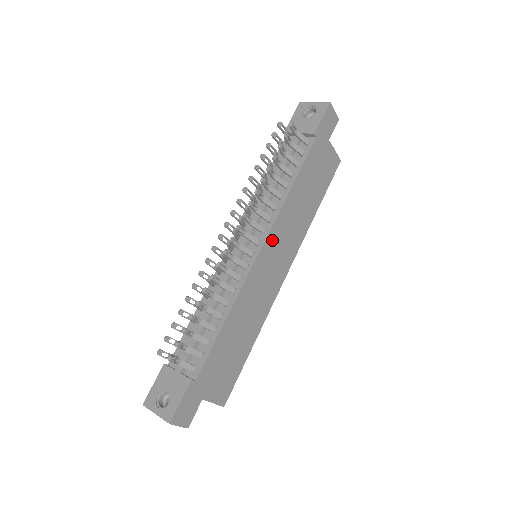
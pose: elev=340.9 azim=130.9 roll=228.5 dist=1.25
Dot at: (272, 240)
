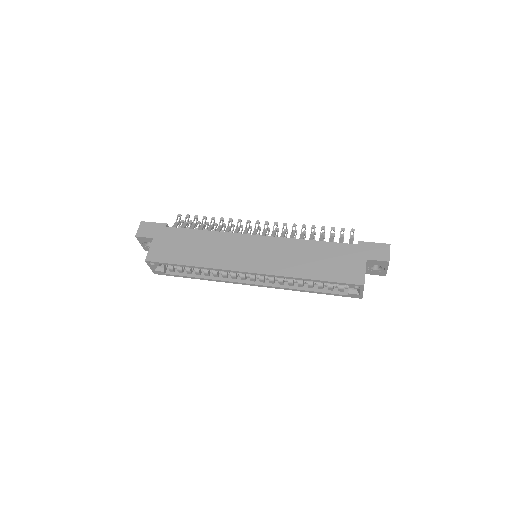
Dot at: (268, 242)
